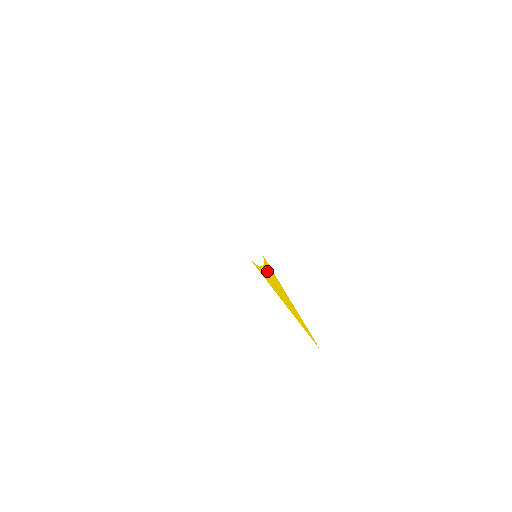
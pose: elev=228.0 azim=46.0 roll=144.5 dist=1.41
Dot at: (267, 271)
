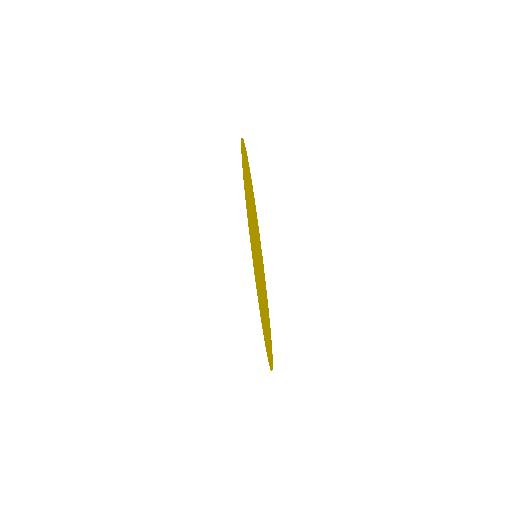
Dot at: occluded
